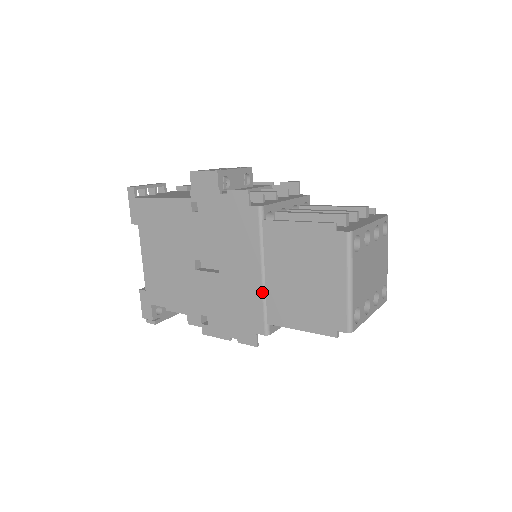
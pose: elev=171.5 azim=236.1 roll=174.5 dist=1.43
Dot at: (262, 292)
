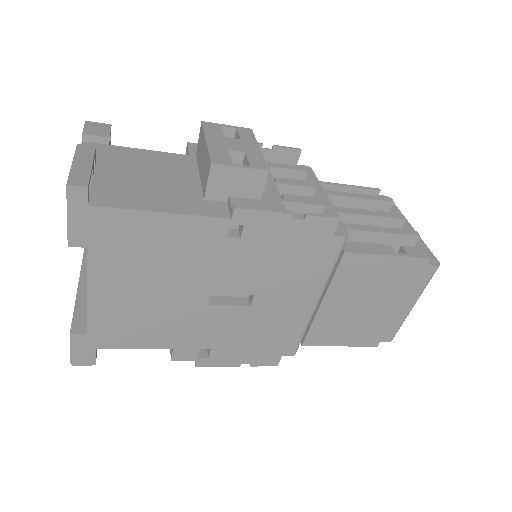
Dot at: (308, 320)
